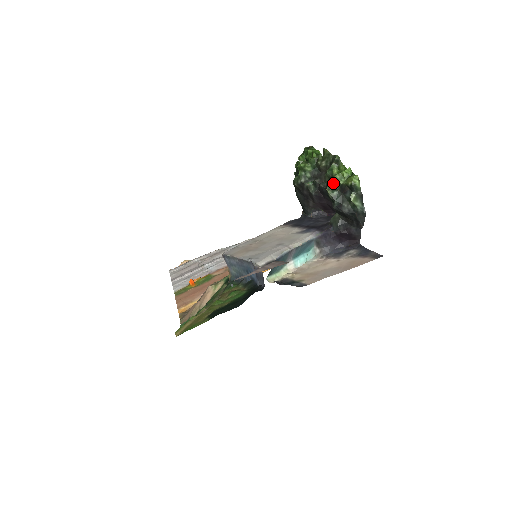
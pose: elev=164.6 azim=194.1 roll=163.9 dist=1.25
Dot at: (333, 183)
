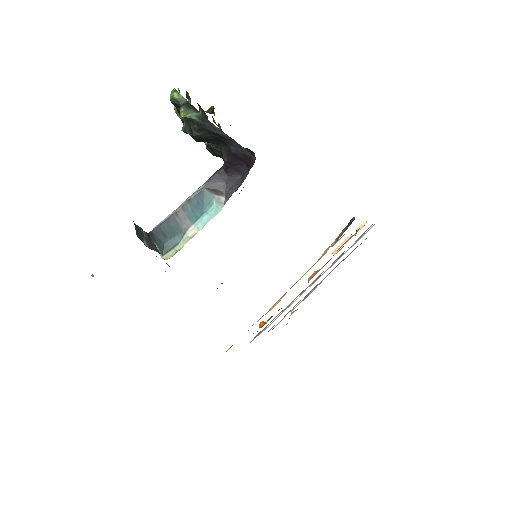
Dot at: (179, 117)
